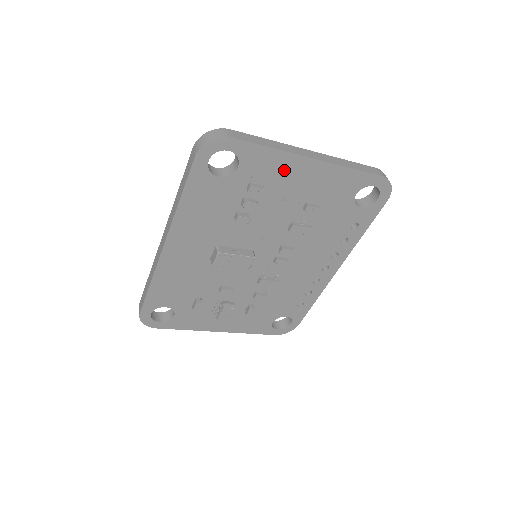
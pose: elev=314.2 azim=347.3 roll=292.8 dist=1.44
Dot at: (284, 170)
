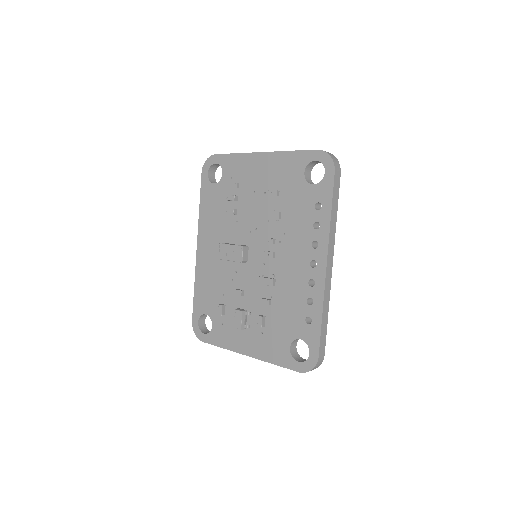
Dot at: (248, 167)
